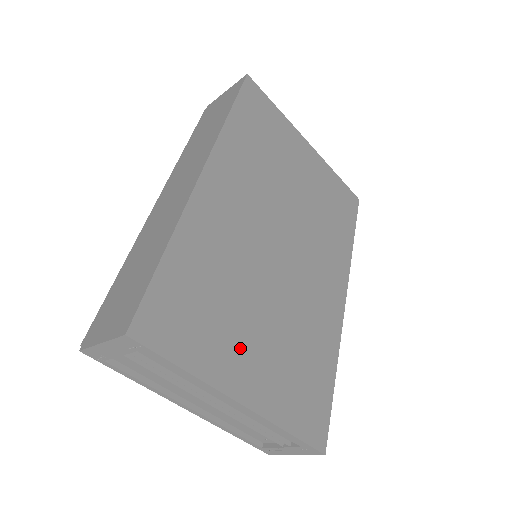
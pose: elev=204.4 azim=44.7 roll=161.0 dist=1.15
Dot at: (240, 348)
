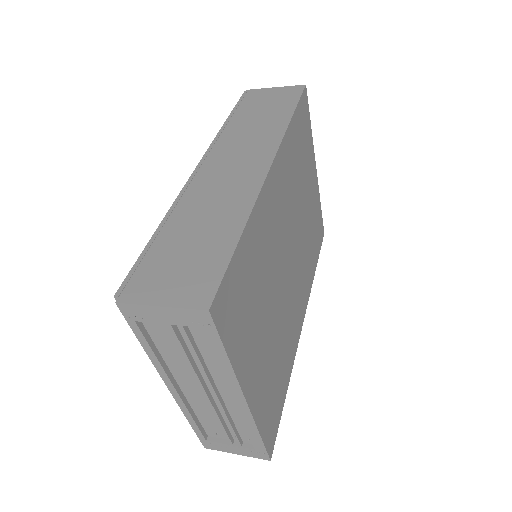
Dot at: (256, 347)
